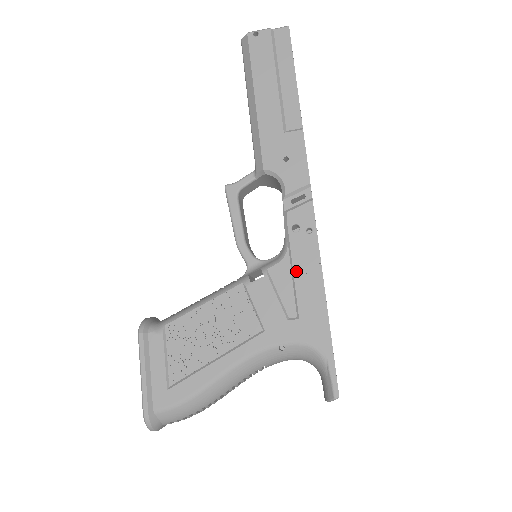
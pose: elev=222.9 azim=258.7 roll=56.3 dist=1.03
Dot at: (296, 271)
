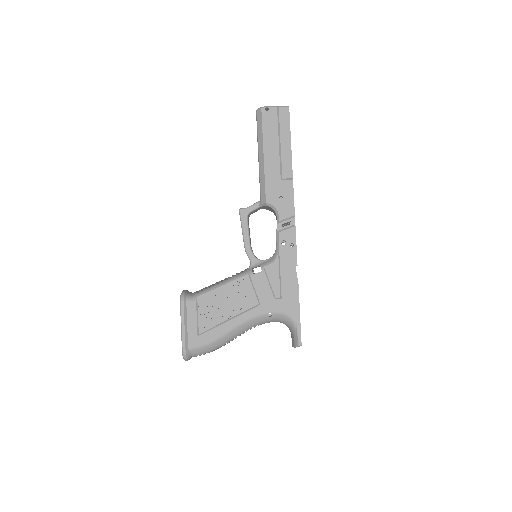
Dot at: (282, 269)
